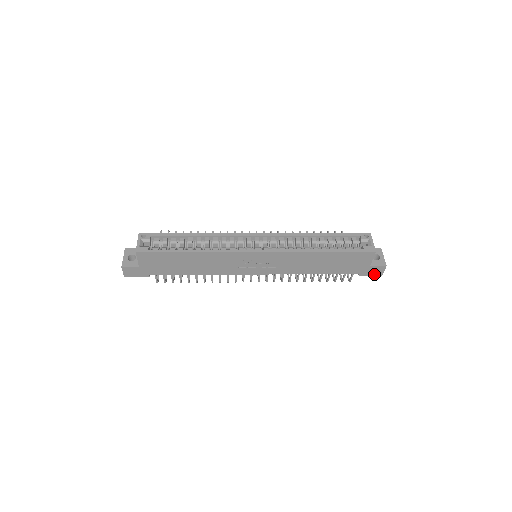
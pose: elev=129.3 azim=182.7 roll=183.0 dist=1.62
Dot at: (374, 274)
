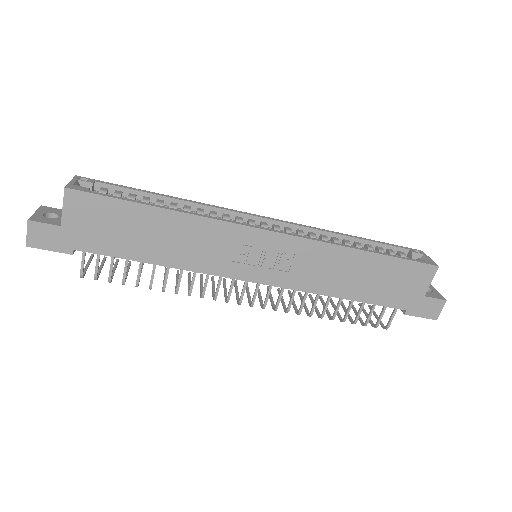
Dot at: (426, 315)
